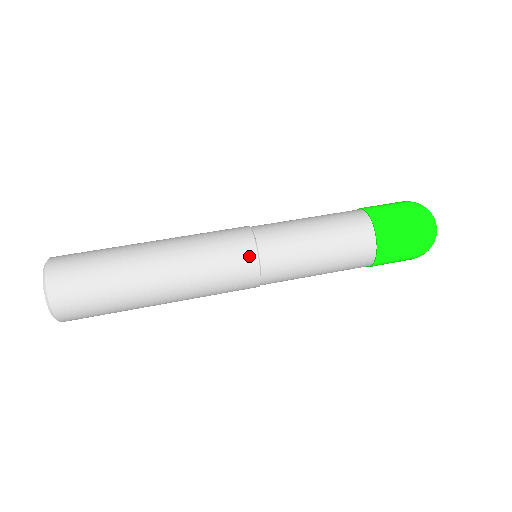
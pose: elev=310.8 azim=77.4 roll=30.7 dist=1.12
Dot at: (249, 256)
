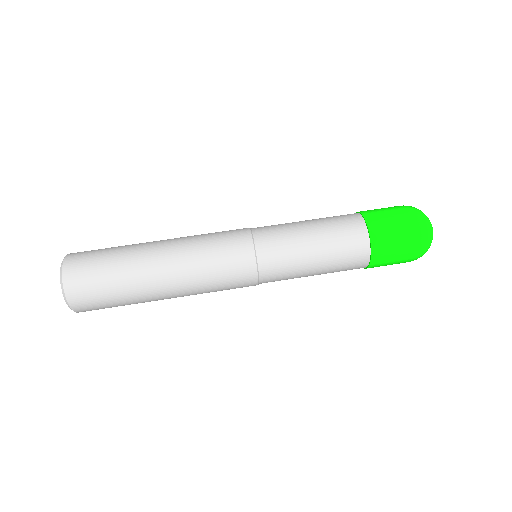
Dot at: (247, 255)
